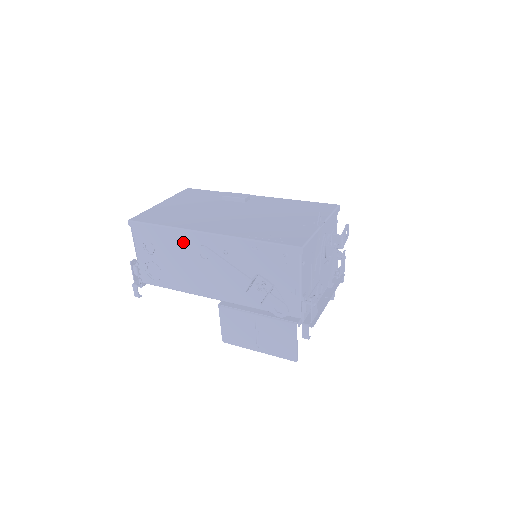
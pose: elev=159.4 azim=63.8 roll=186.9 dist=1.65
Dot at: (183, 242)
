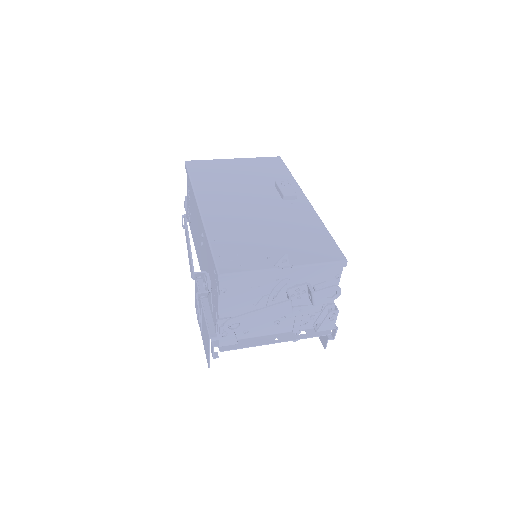
Dot at: (195, 204)
